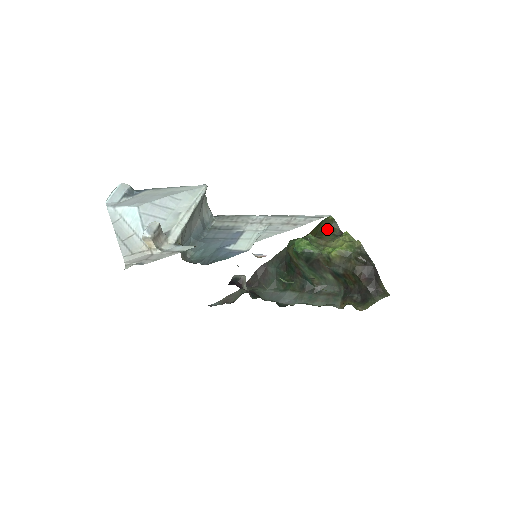
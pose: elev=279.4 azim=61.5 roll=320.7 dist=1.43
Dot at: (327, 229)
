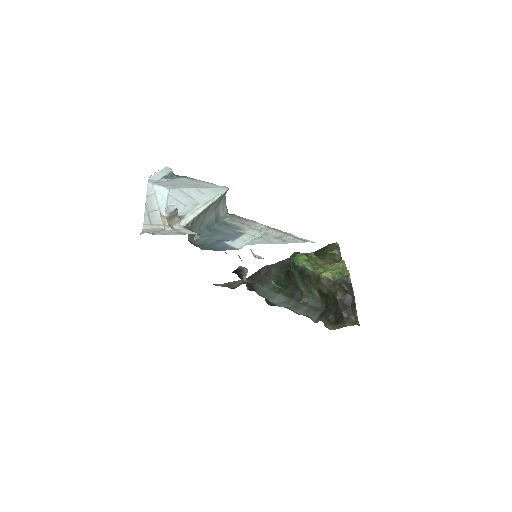
Dot at: (330, 253)
